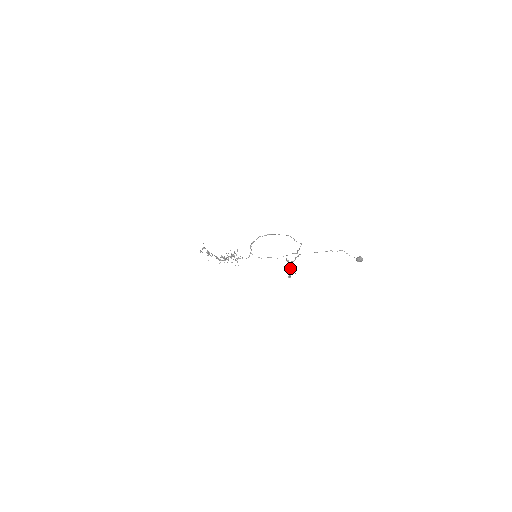
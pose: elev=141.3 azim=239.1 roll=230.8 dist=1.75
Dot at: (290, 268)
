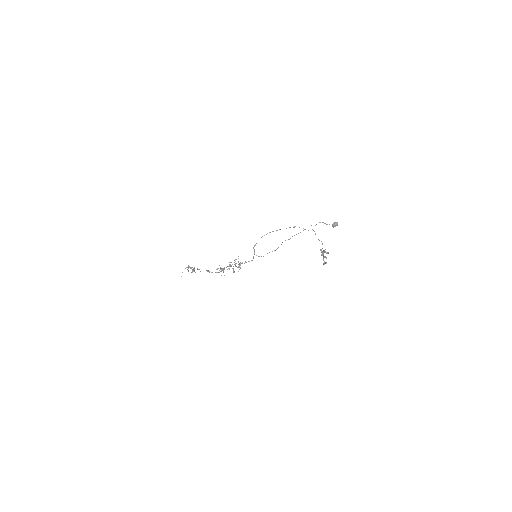
Dot at: occluded
